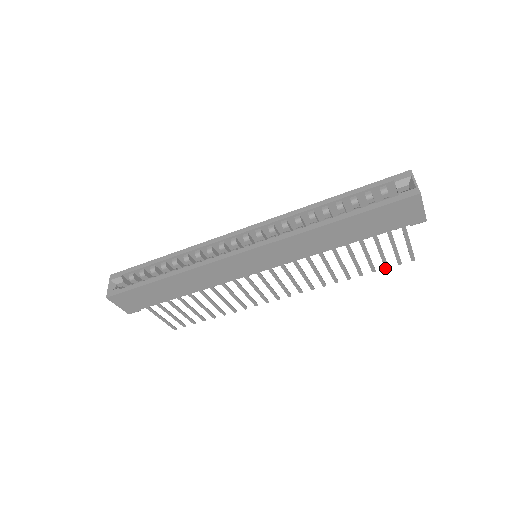
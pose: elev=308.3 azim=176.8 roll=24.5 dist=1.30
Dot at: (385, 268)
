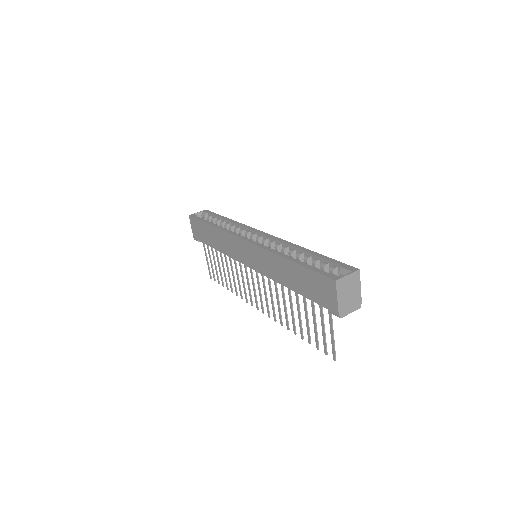
Dot at: (317, 348)
